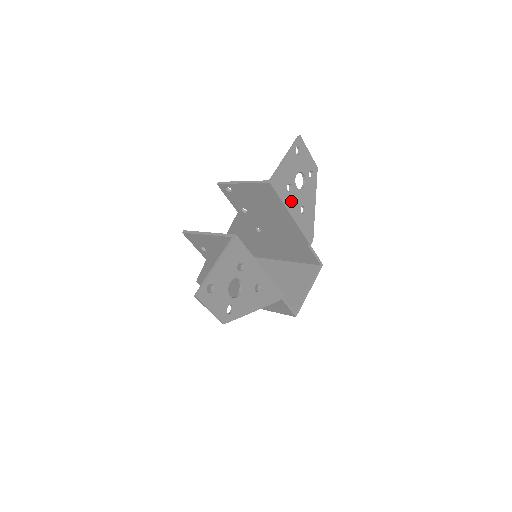
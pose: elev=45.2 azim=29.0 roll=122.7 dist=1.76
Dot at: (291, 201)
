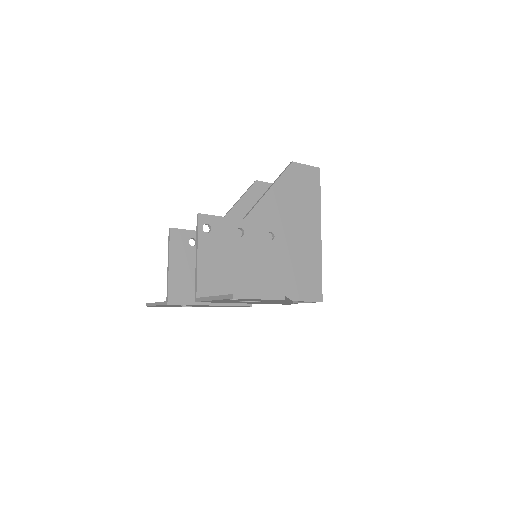
Dot at: (239, 302)
